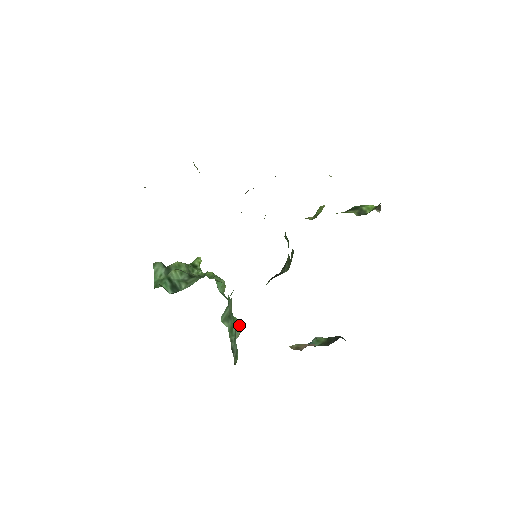
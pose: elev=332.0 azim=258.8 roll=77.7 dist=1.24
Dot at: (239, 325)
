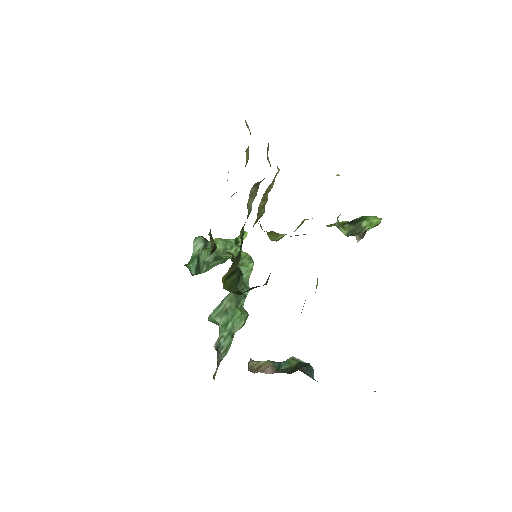
Dot at: (241, 319)
